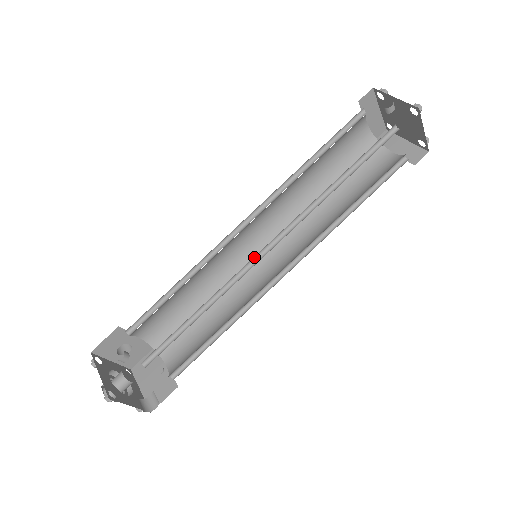
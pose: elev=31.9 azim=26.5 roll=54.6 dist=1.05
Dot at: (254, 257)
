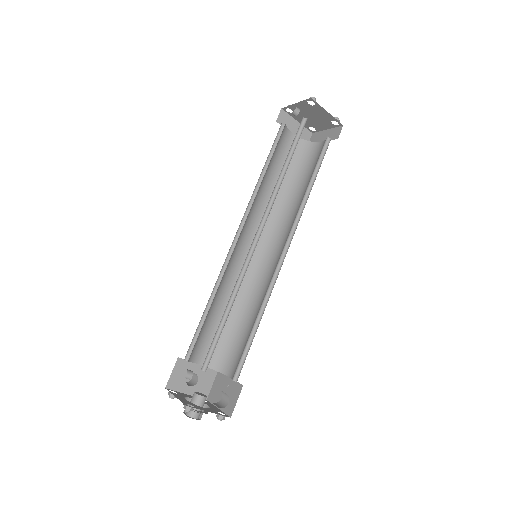
Dot at: (250, 251)
